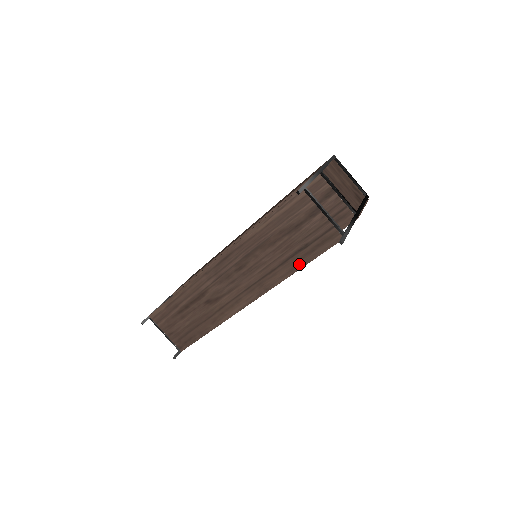
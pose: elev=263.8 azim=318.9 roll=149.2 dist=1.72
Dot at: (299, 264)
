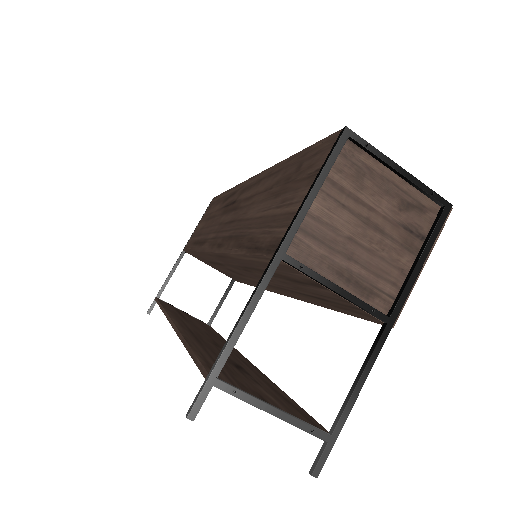
Dot at: occluded
